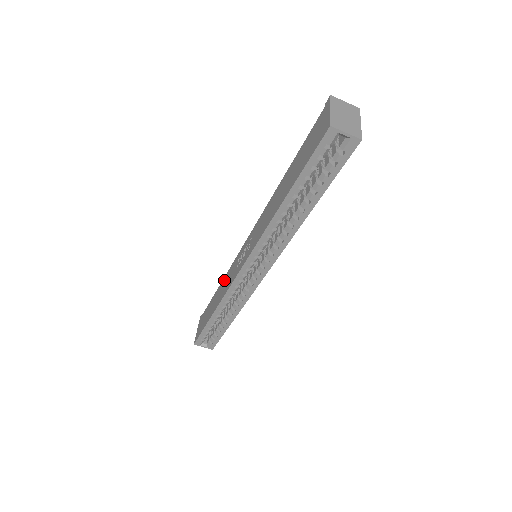
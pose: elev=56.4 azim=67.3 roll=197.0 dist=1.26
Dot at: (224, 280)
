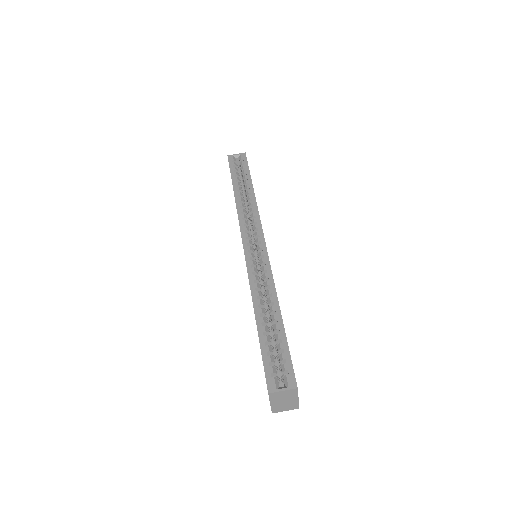
Dot at: occluded
